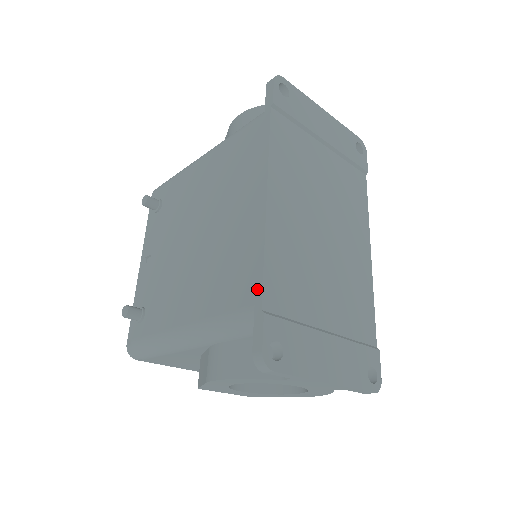
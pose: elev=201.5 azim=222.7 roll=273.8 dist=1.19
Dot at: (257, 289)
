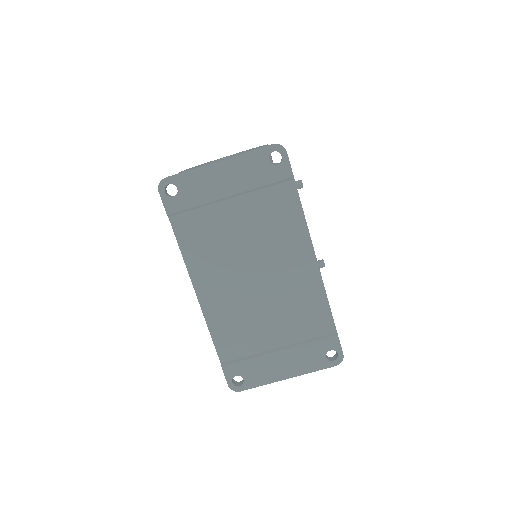
Dot at: (216, 349)
